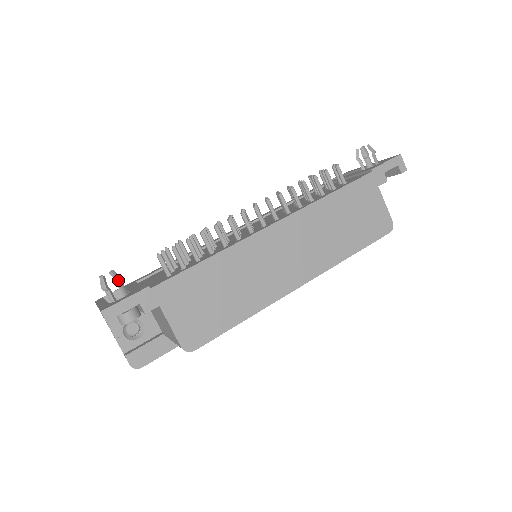
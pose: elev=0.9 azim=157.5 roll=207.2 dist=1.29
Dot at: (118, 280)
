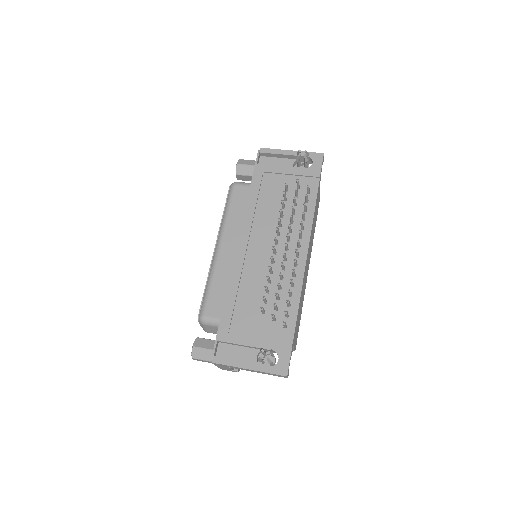
Dot at: occluded
